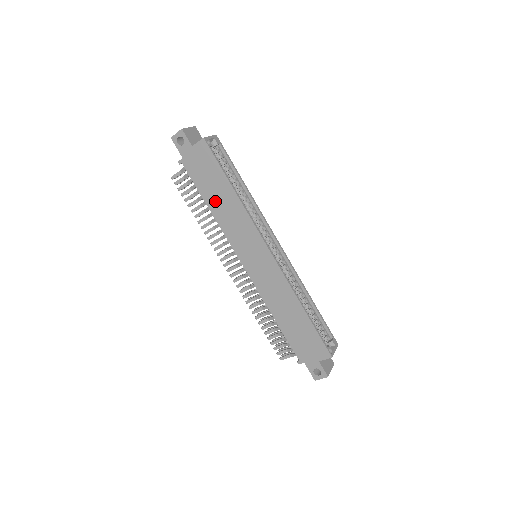
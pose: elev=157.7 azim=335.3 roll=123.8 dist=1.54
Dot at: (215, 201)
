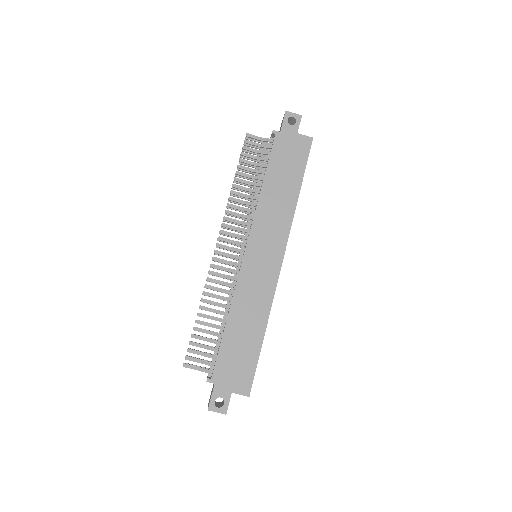
Dot at: (274, 184)
